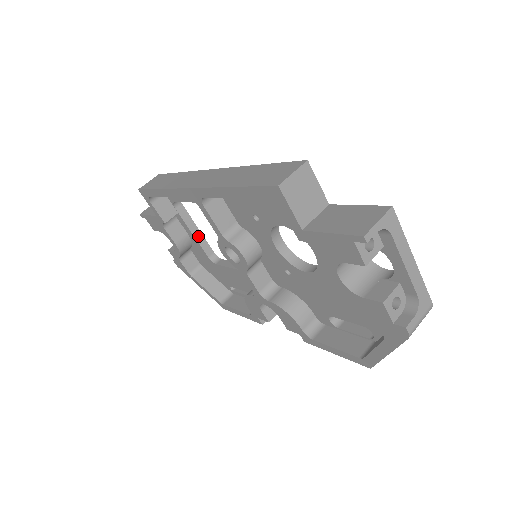
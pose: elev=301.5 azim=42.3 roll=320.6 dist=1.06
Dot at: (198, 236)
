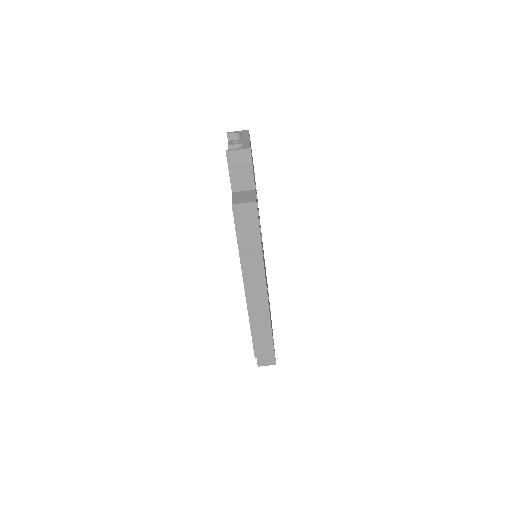
Dot at: occluded
